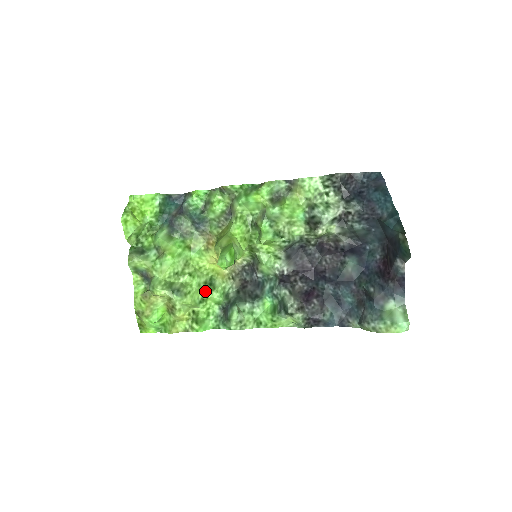
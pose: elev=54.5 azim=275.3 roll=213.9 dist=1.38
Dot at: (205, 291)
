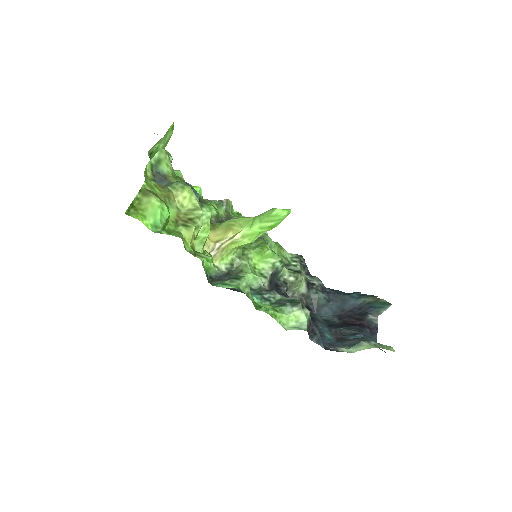
Dot at: occluded
